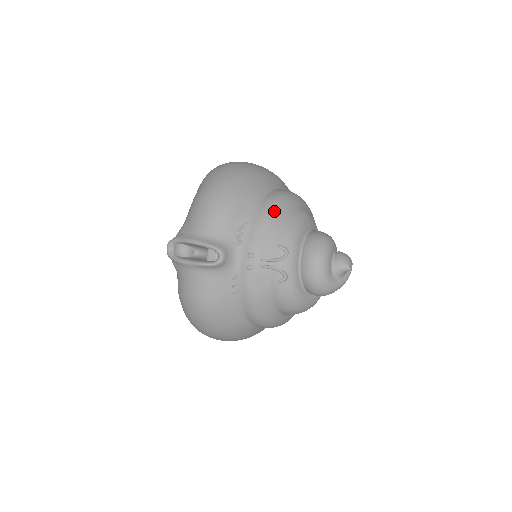
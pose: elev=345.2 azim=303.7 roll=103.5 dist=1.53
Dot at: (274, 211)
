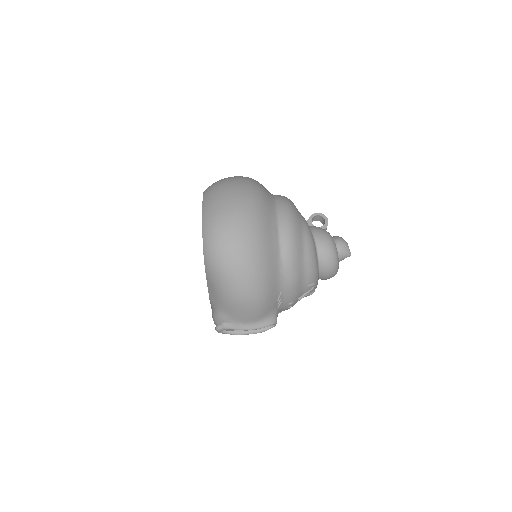
Dot at: (297, 269)
